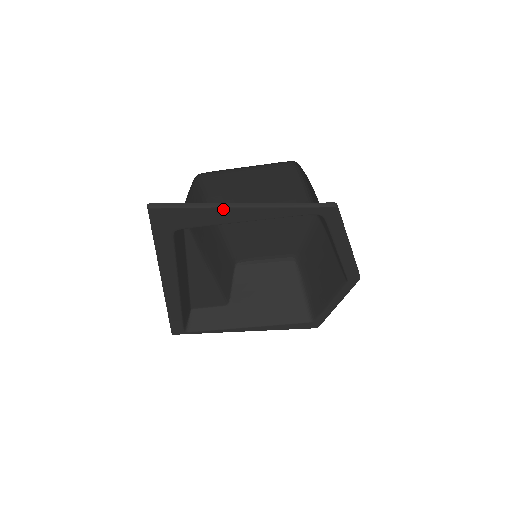
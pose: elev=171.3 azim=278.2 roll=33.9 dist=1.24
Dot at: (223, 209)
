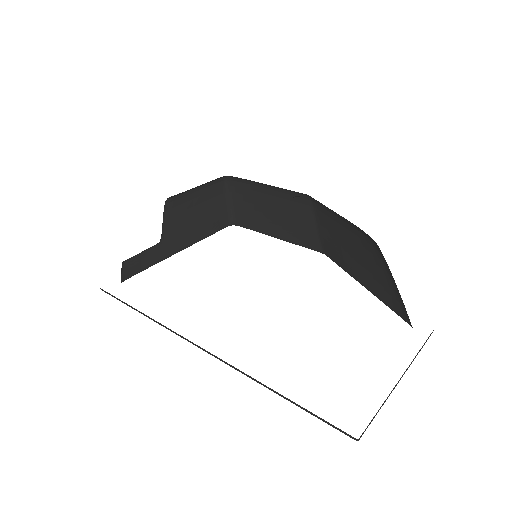
Dot at: occluded
